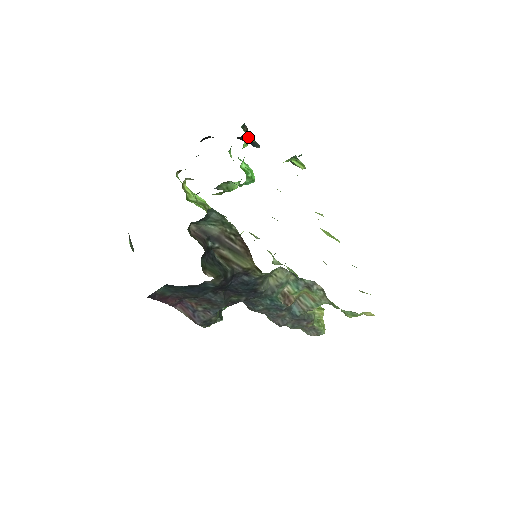
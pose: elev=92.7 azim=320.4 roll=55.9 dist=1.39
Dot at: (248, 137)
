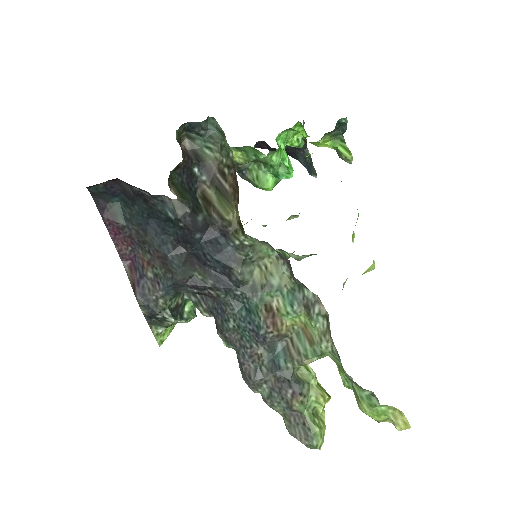
Dot at: (302, 141)
